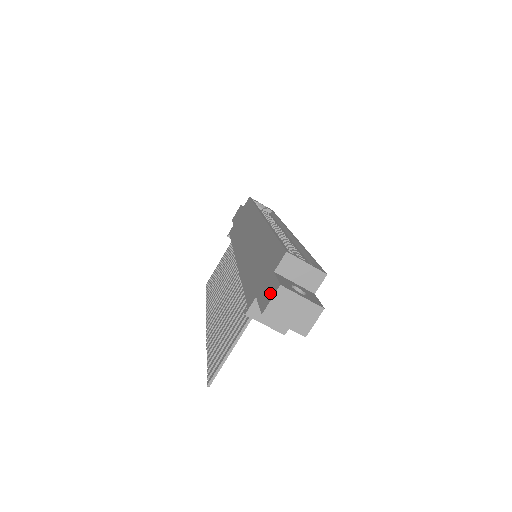
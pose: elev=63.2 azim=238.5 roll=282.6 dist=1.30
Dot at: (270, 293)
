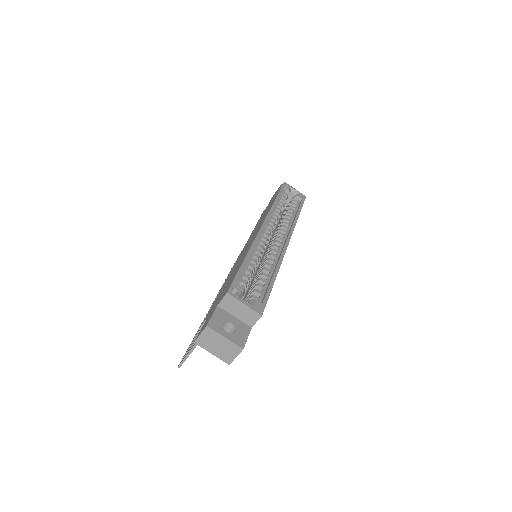
Dot at: (204, 326)
